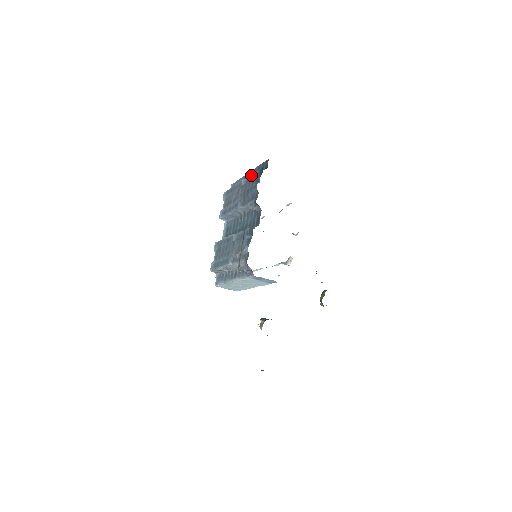
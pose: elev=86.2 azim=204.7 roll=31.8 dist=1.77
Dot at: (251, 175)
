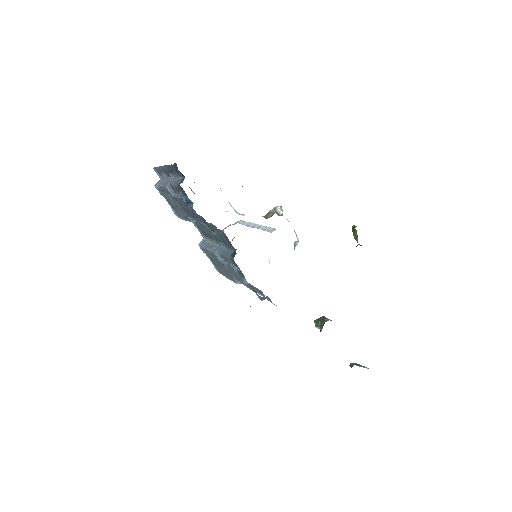
Dot at: (172, 186)
